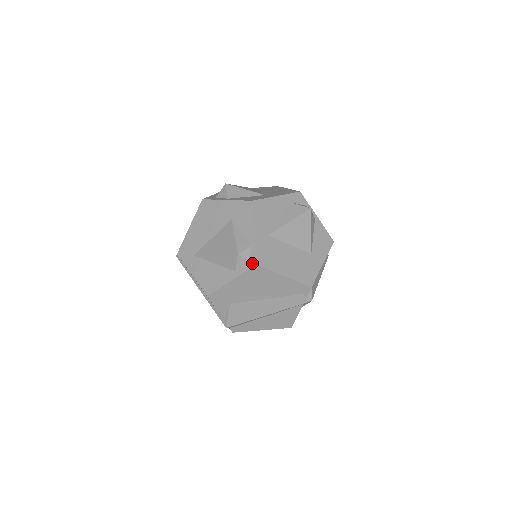
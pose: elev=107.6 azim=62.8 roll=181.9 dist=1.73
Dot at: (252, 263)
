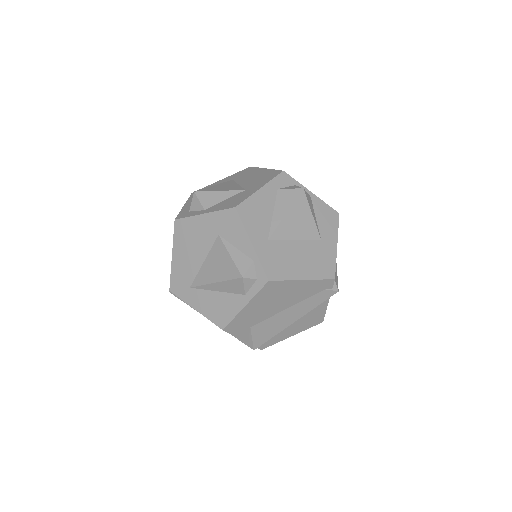
Dot at: (262, 281)
